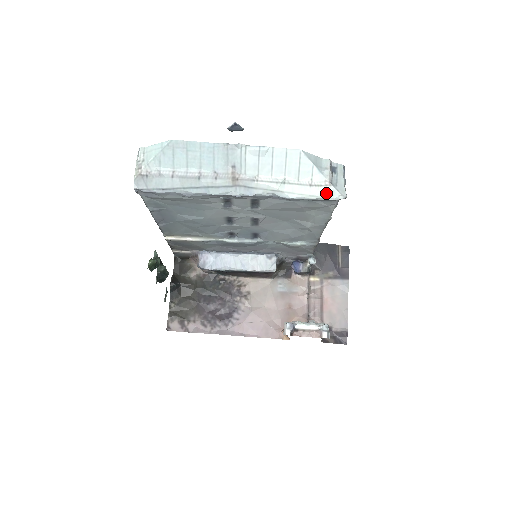
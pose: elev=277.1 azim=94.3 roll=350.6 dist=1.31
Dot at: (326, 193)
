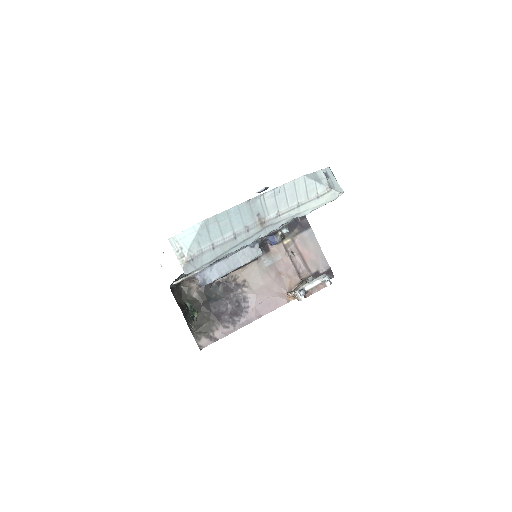
Dot at: (330, 197)
